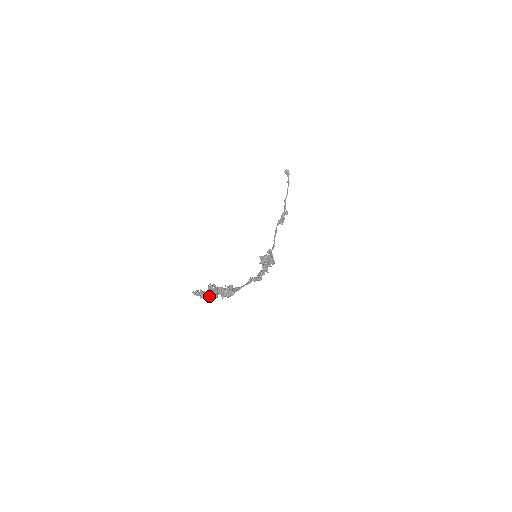
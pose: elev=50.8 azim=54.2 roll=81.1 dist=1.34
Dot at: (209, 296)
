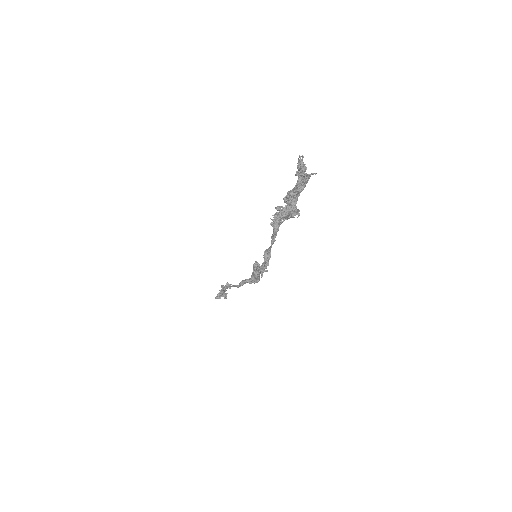
Dot at: (304, 179)
